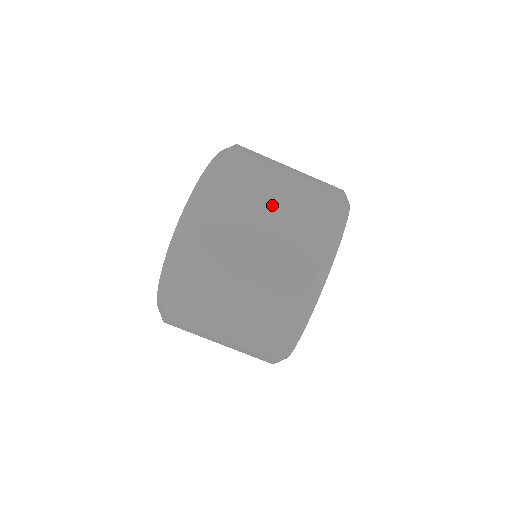
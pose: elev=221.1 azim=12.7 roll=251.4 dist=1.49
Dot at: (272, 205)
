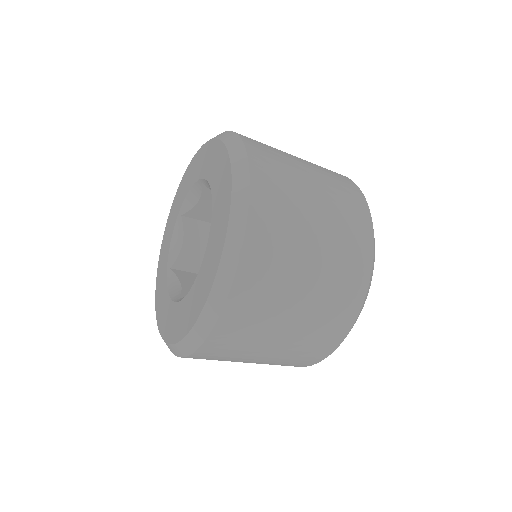
Dot at: (318, 224)
